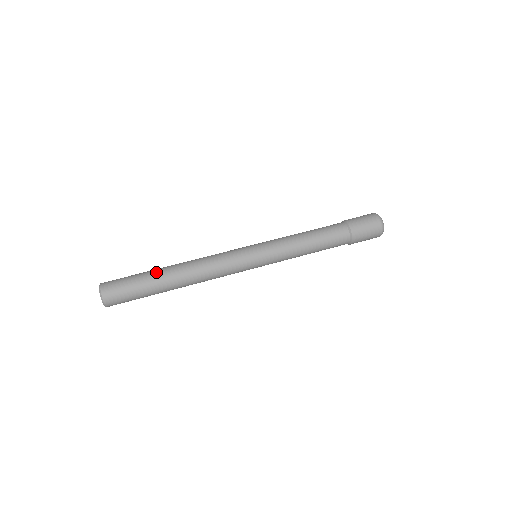
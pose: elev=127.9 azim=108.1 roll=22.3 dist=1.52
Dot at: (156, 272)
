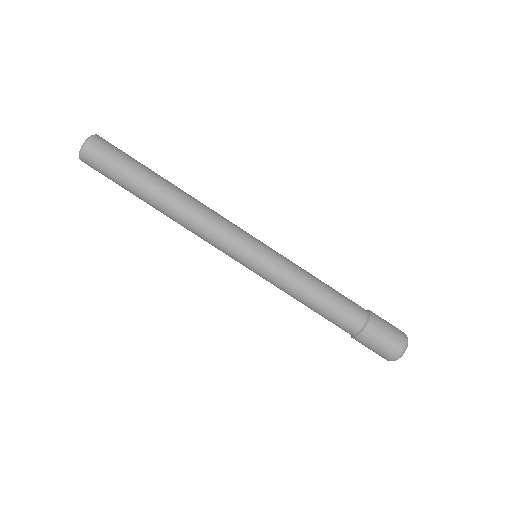
Dot at: (147, 182)
